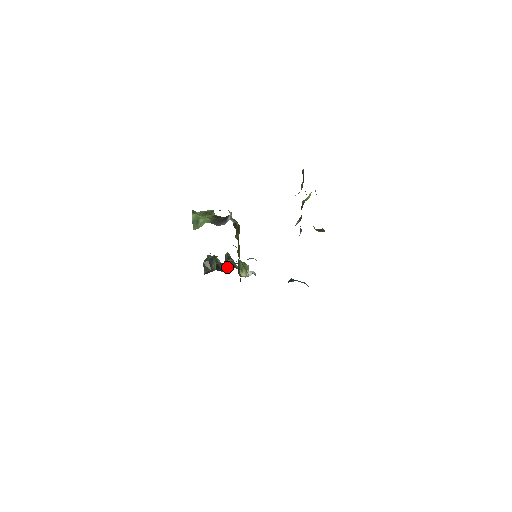
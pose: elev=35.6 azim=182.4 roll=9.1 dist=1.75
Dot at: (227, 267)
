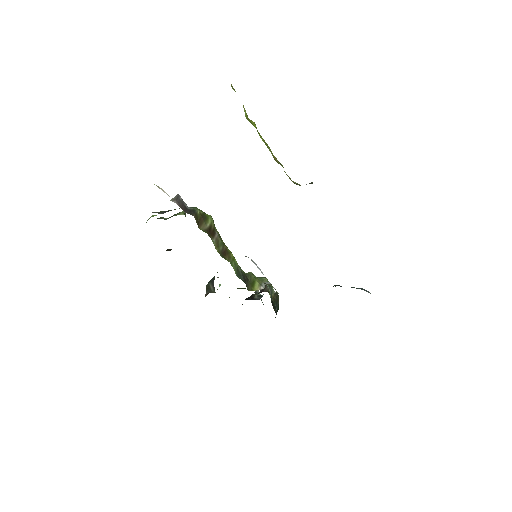
Dot at: occluded
